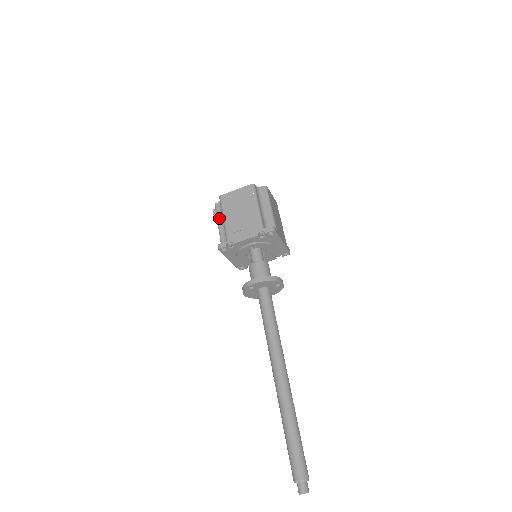
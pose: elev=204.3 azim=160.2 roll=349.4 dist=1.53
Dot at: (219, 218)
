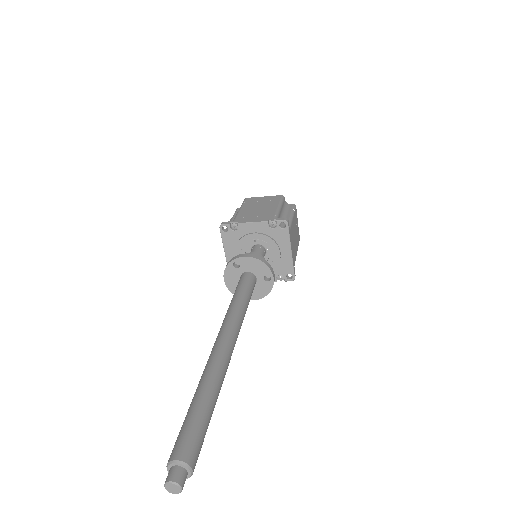
Dot at: occluded
